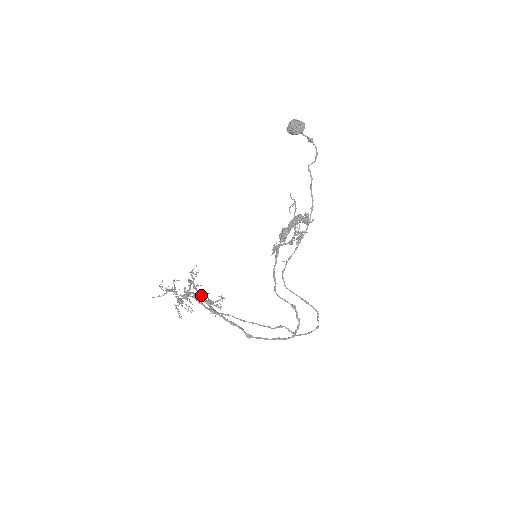
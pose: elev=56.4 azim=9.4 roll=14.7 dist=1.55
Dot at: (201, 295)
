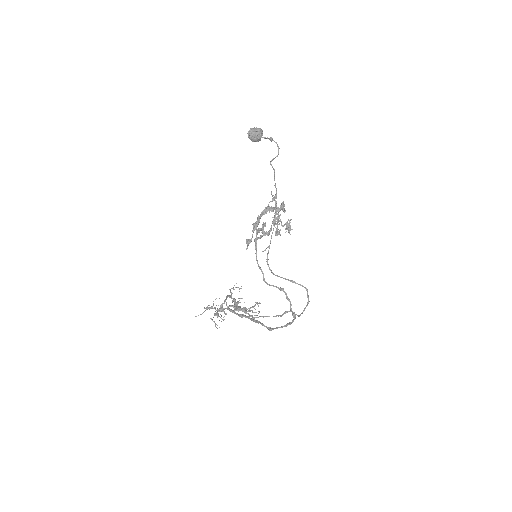
Dot at: (236, 305)
